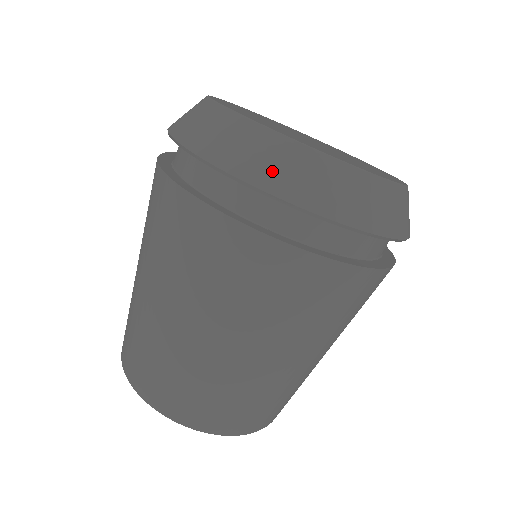
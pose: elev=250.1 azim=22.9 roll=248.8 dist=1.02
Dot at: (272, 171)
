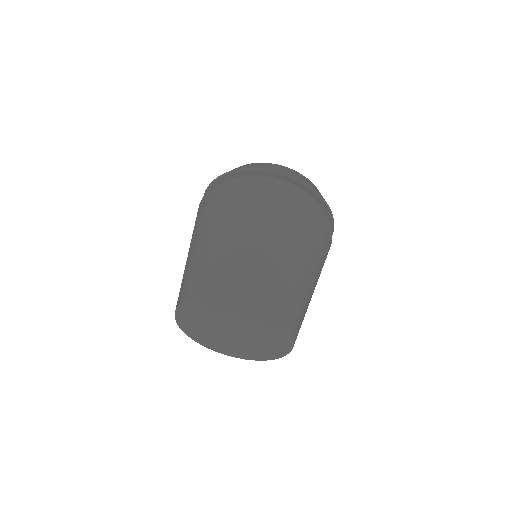
Dot at: occluded
